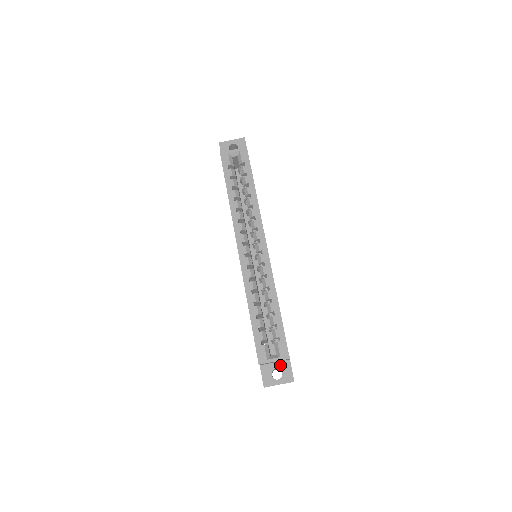
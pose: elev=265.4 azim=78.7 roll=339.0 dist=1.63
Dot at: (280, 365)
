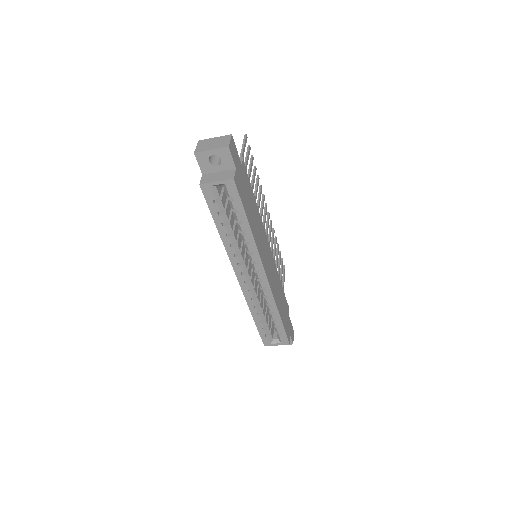
Dot at: occluded
